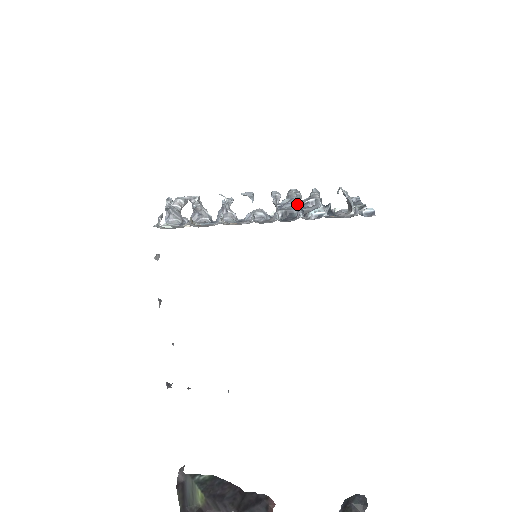
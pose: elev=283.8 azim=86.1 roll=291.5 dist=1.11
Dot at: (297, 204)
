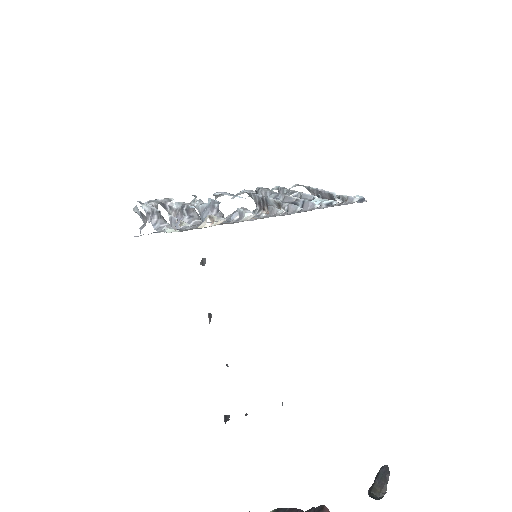
Dot at: (293, 197)
